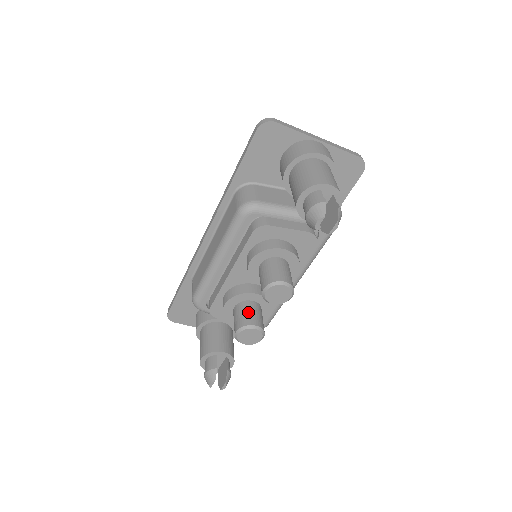
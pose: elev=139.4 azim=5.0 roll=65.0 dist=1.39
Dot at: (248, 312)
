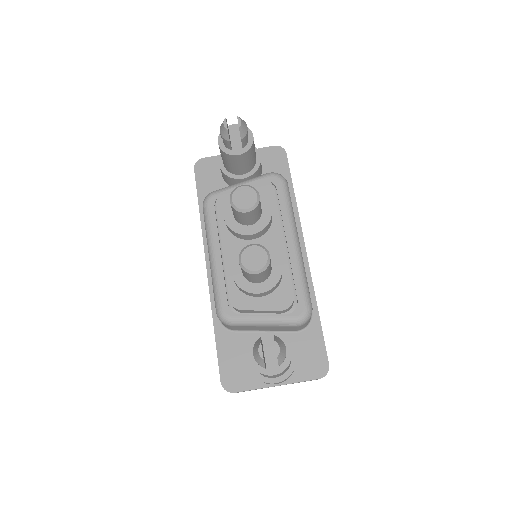
Dot at: occluded
